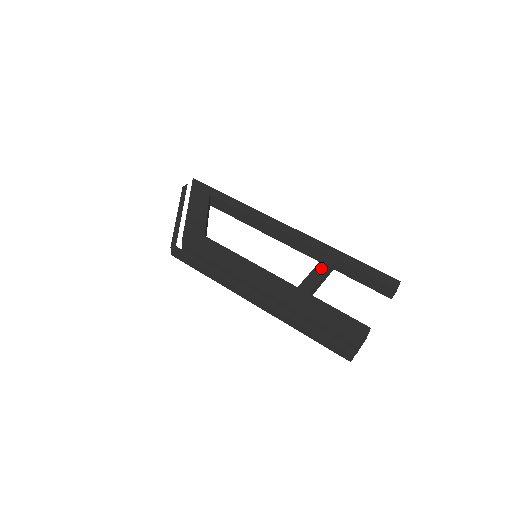
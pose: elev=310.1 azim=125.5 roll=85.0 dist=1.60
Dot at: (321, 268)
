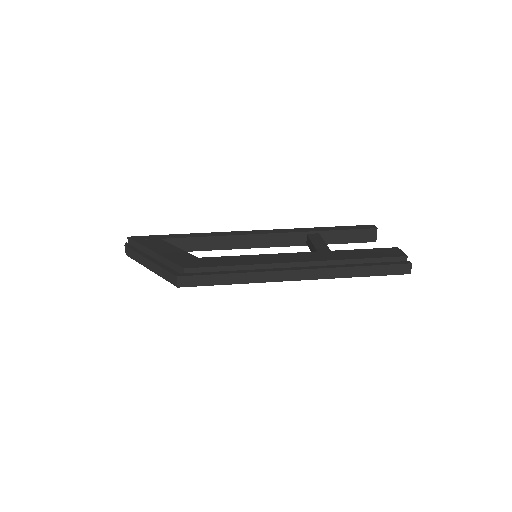
Dot at: (316, 239)
